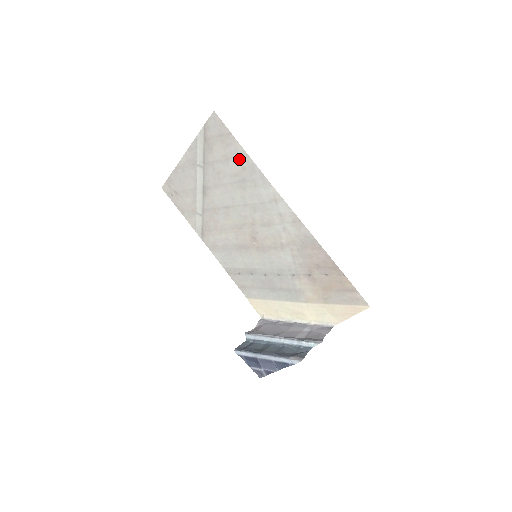
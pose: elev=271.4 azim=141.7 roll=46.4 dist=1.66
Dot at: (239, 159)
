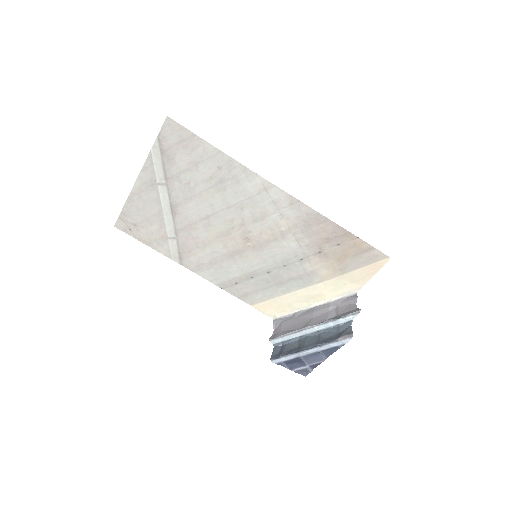
Dot at: (211, 160)
